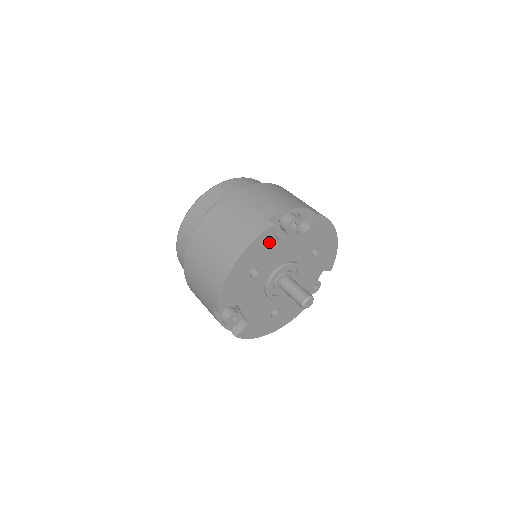
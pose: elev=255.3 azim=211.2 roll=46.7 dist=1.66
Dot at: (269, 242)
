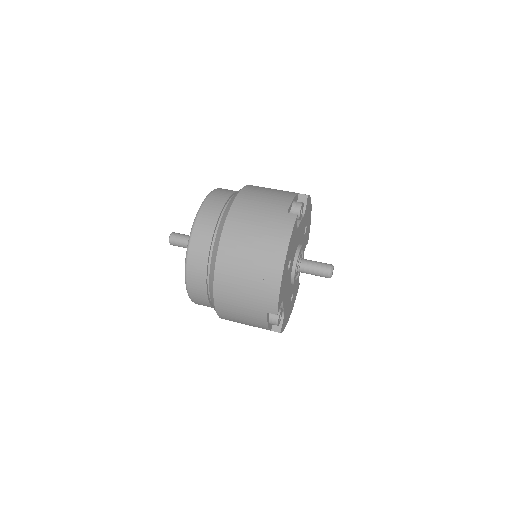
Dot at: (295, 232)
